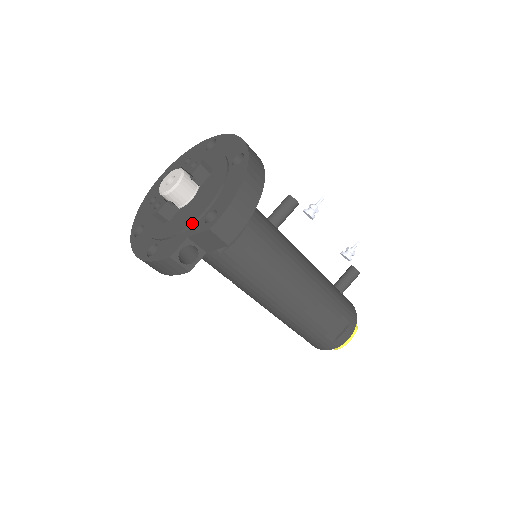
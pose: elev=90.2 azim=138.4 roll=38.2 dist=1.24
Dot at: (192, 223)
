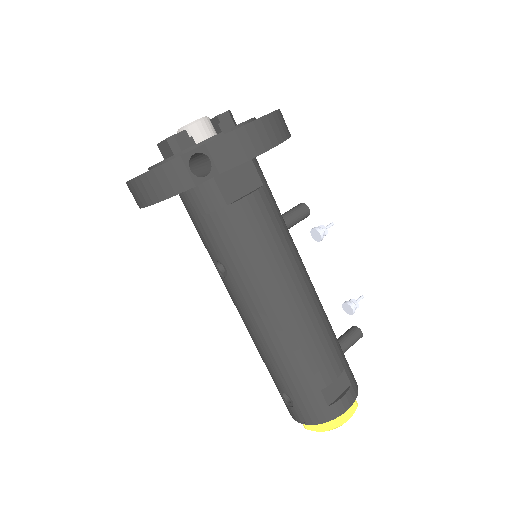
Dot at: (212, 137)
